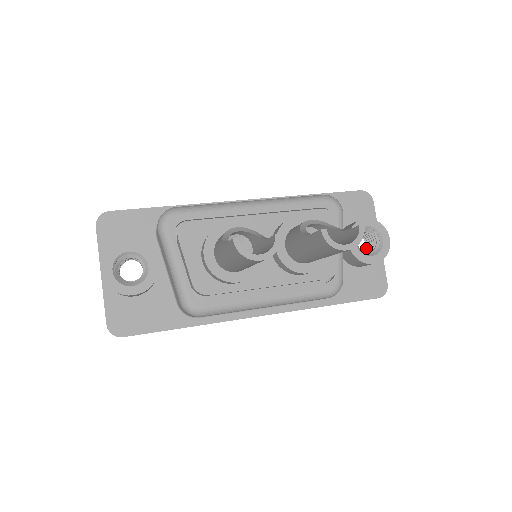
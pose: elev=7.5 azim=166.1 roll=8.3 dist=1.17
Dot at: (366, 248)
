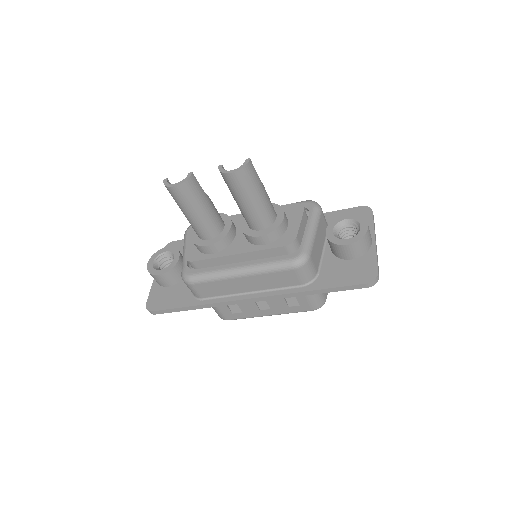
Dot at: occluded
